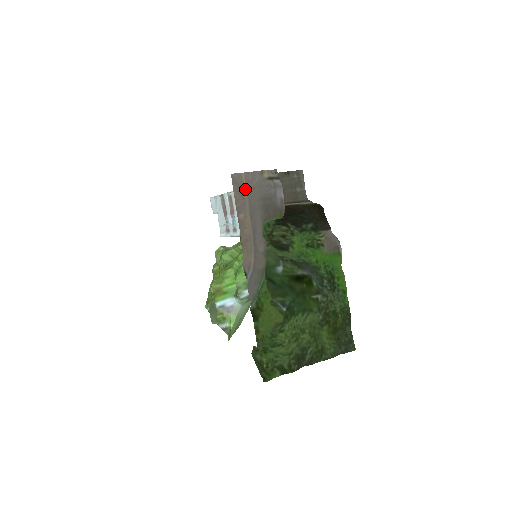
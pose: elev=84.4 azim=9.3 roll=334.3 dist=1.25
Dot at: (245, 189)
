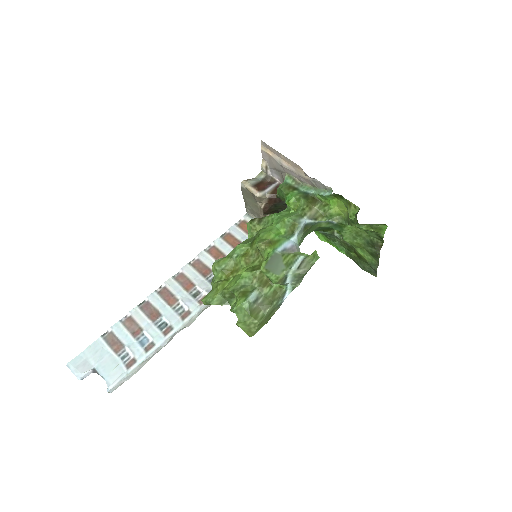
Dot at: (269, 153)
